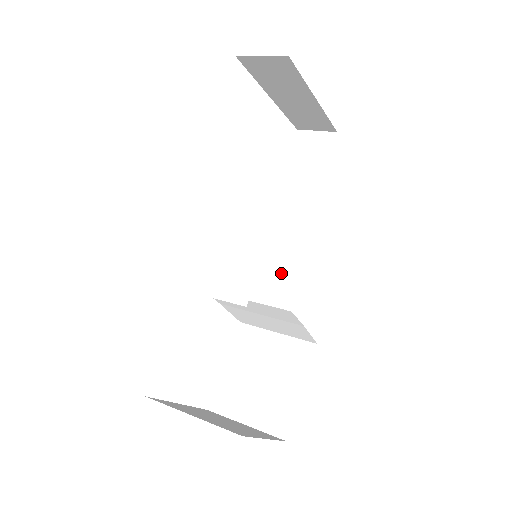
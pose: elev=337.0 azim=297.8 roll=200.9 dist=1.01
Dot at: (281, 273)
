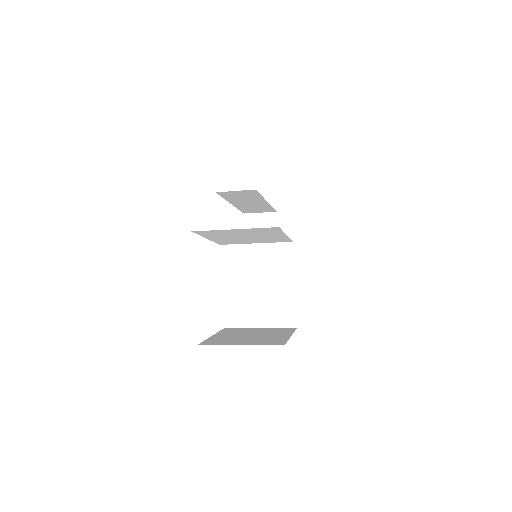
Dot at: occluded
